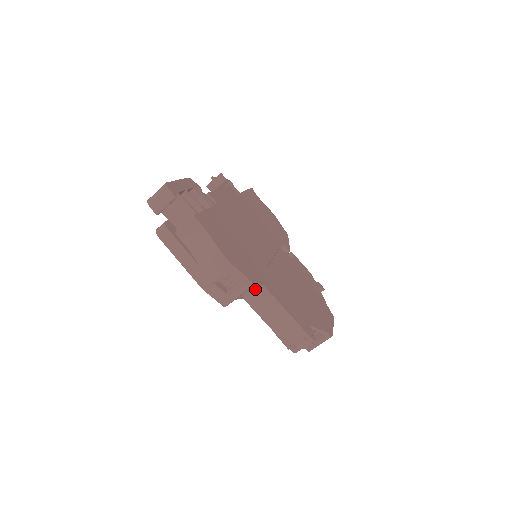
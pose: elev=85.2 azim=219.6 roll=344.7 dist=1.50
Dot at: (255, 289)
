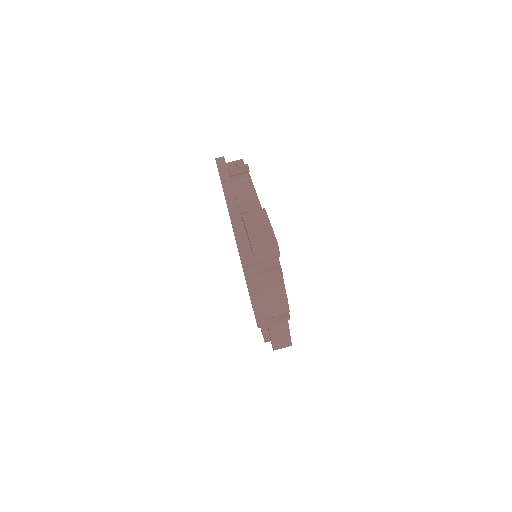
Dot at: occluded
